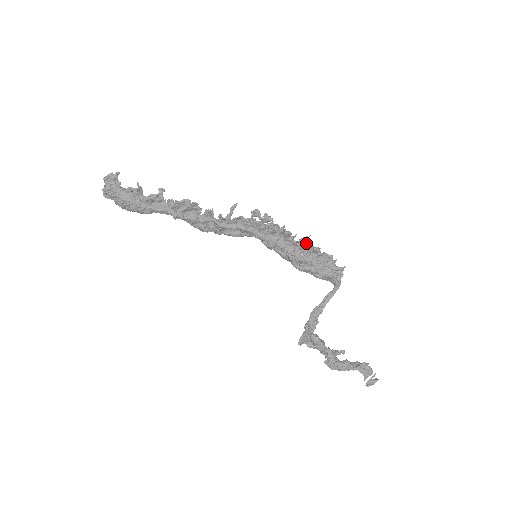
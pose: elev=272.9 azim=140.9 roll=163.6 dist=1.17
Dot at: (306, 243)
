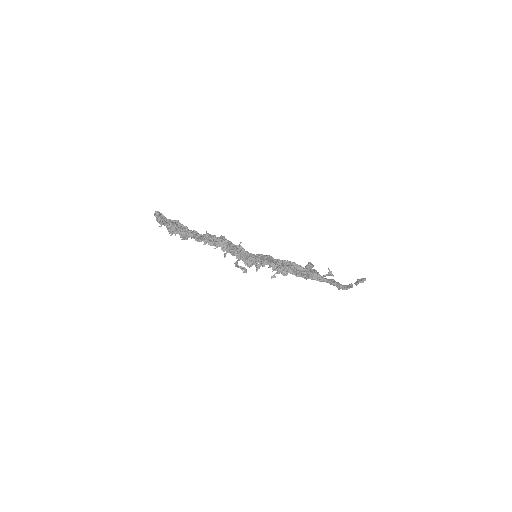
Dot at: (276, 273)
